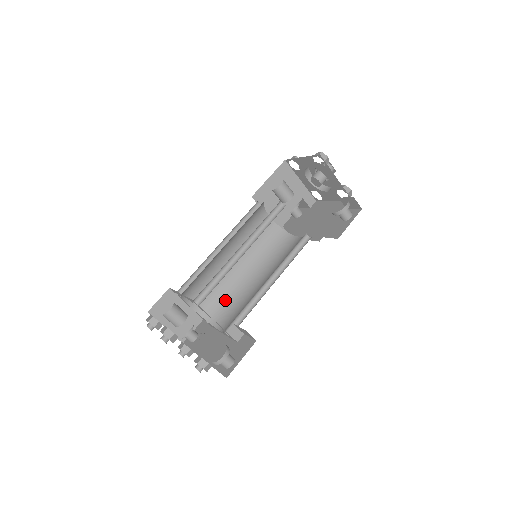
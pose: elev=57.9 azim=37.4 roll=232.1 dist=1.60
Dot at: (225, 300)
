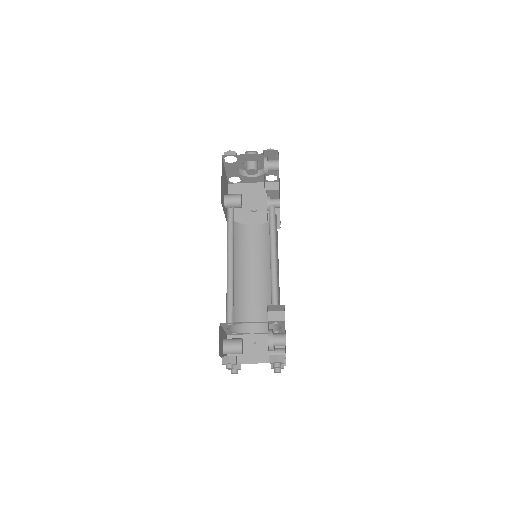
Dot at: occluded
